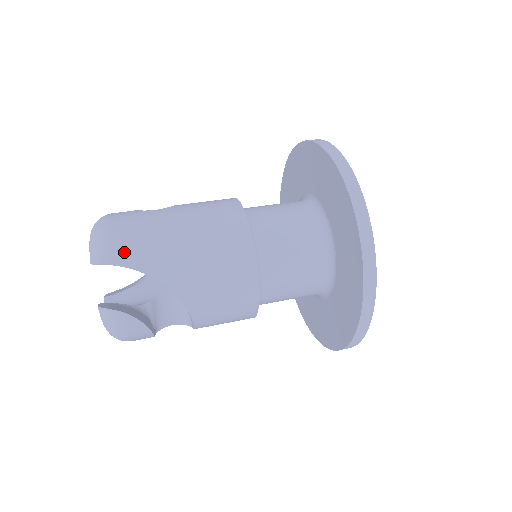
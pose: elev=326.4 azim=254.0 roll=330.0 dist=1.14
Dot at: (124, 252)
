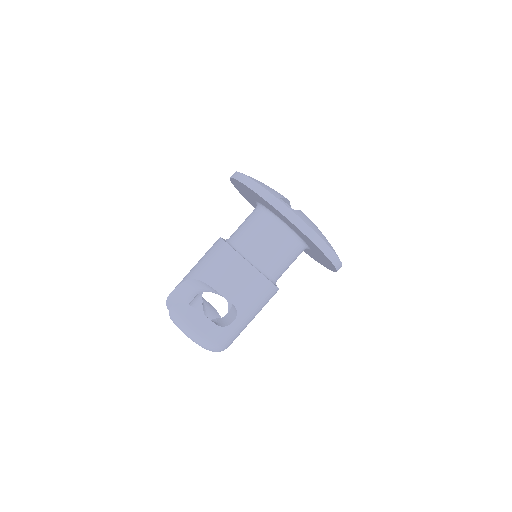
Dot at: occluded
